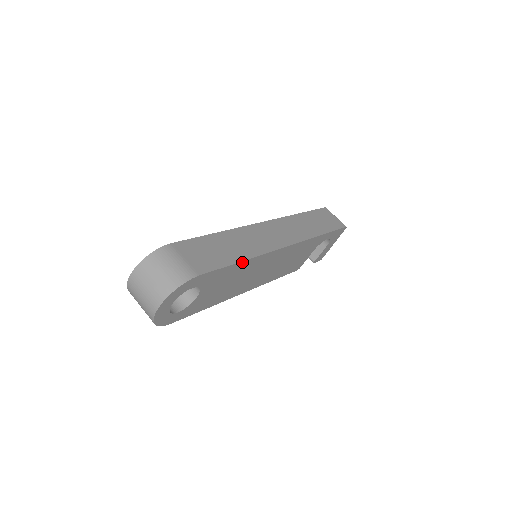
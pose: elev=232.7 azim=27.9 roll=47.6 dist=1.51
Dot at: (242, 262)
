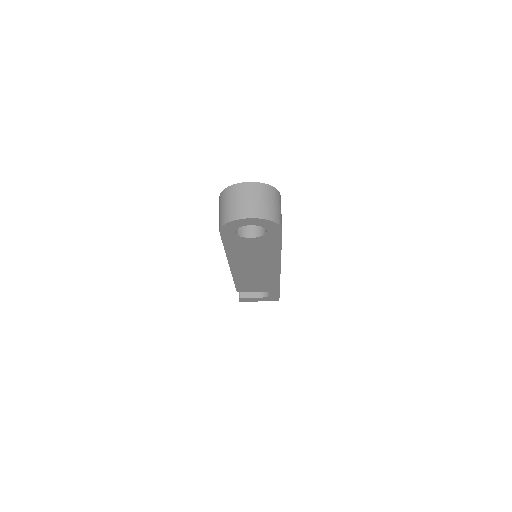
Dot at: (280, 251)
